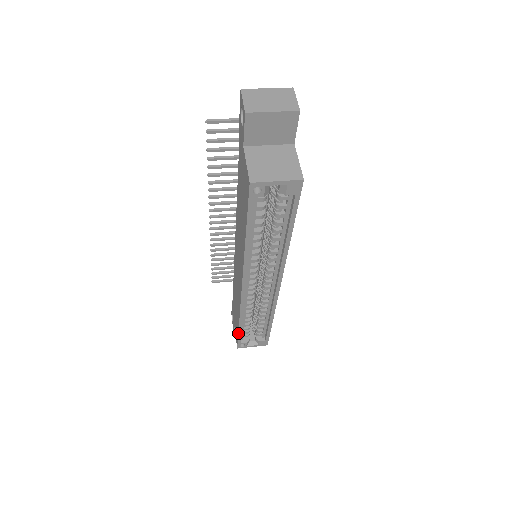
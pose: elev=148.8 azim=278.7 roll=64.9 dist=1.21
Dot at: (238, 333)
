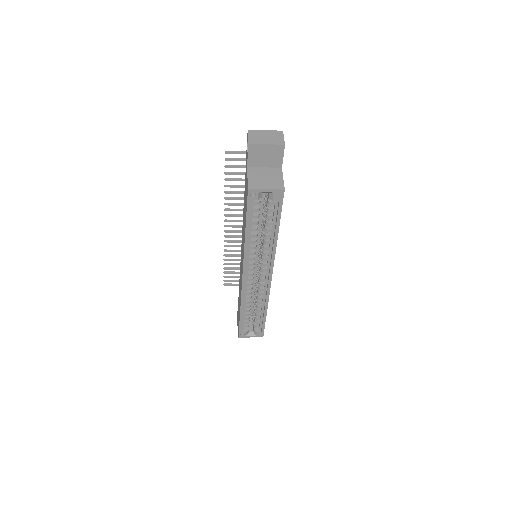
Dot at: (239, 321)
